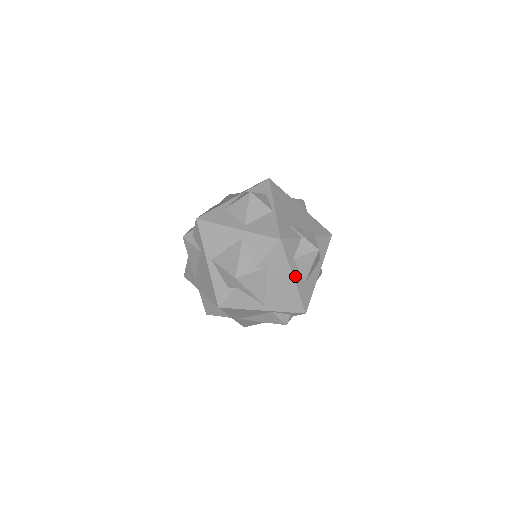
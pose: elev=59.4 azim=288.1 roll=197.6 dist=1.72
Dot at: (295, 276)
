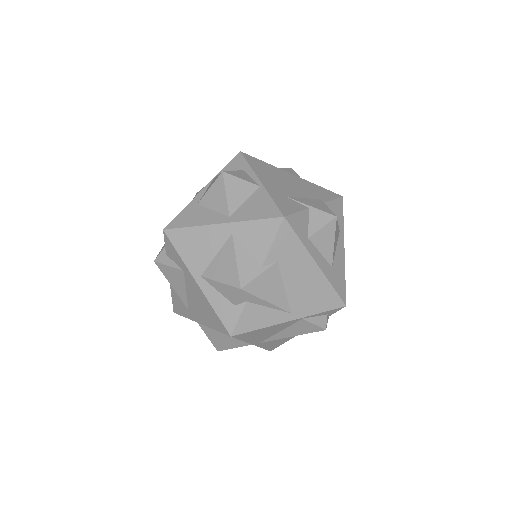
Dot at: (318, 261)
